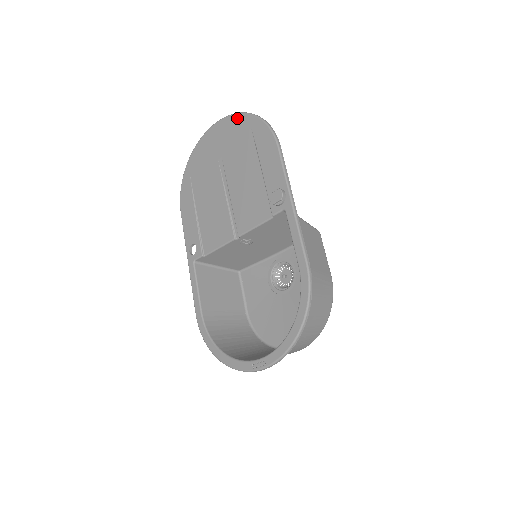
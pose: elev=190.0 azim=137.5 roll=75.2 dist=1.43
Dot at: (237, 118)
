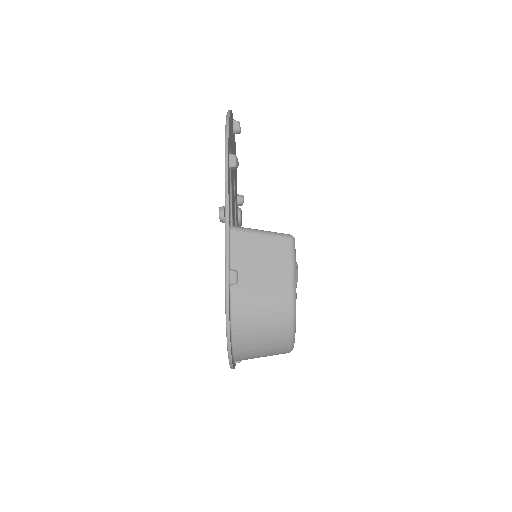
Dot at: occluded
